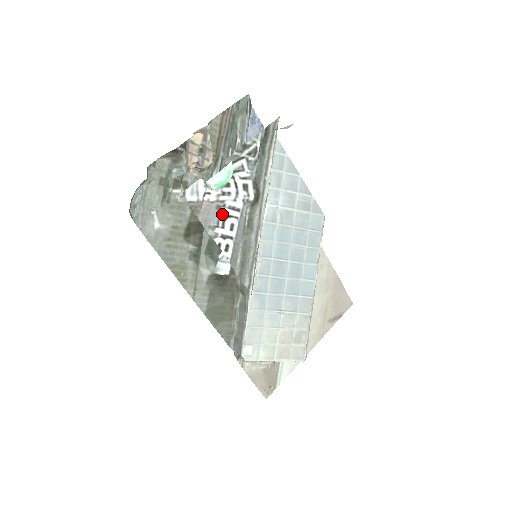
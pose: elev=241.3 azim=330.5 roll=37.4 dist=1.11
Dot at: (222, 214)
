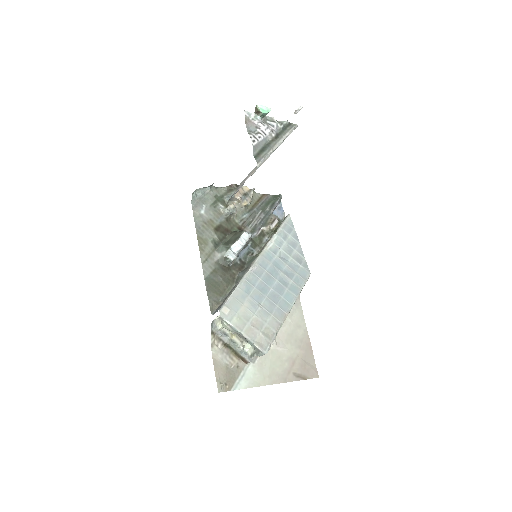
Dot at: (257, 131)
